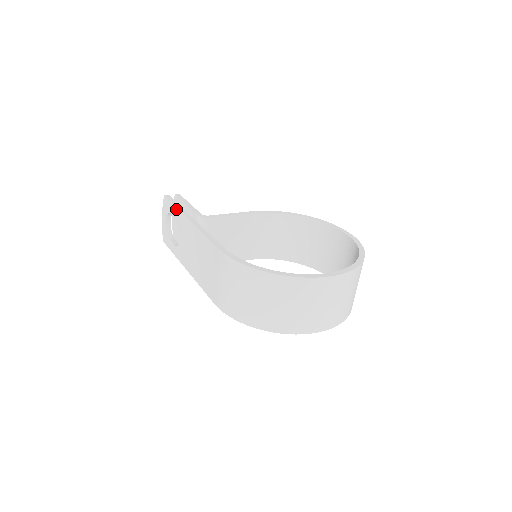
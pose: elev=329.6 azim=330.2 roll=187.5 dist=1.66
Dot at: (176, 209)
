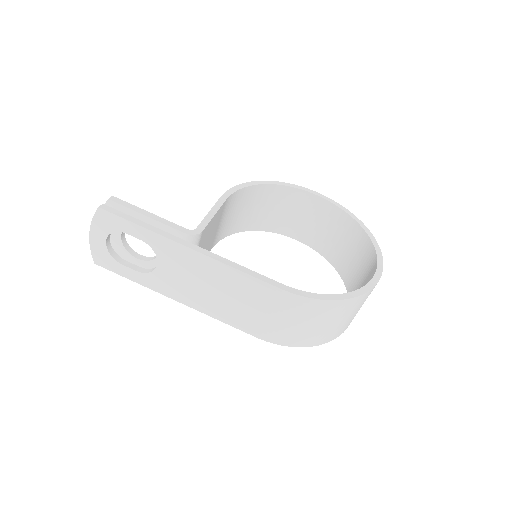
Dot at: (145, 231)
